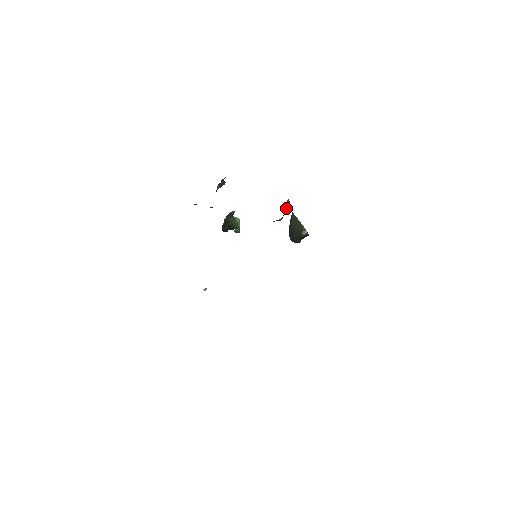
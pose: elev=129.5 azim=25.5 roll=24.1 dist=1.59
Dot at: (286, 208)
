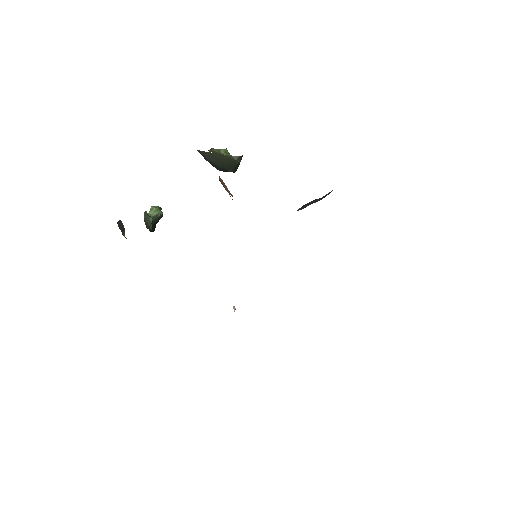
Dot at: (226, 188)
